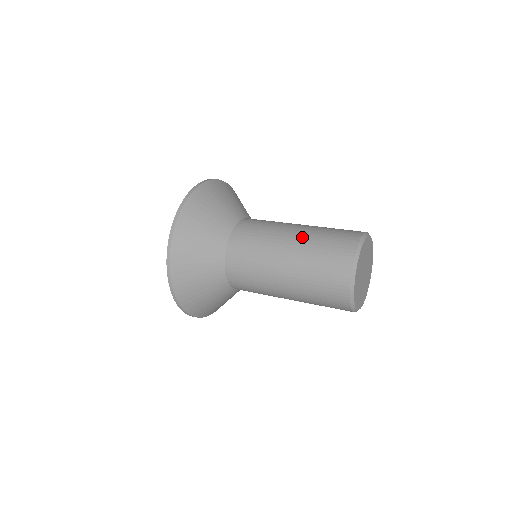
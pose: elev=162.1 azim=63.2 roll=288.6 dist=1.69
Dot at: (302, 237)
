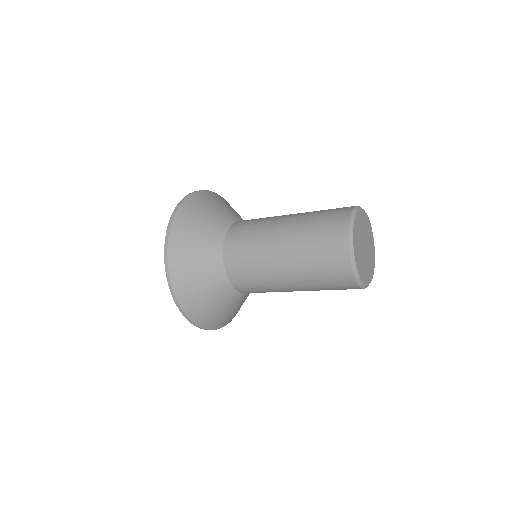
Dot at: (297, 218)
